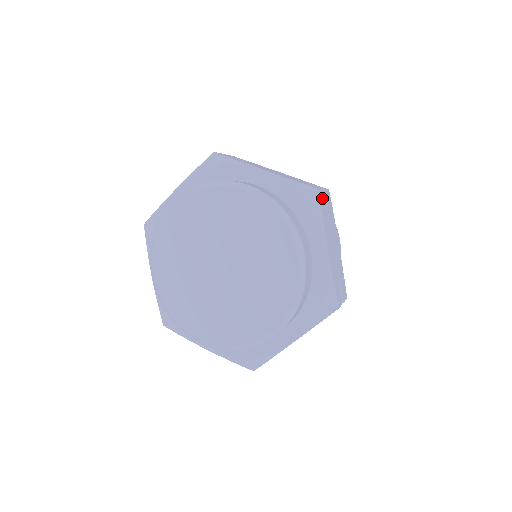
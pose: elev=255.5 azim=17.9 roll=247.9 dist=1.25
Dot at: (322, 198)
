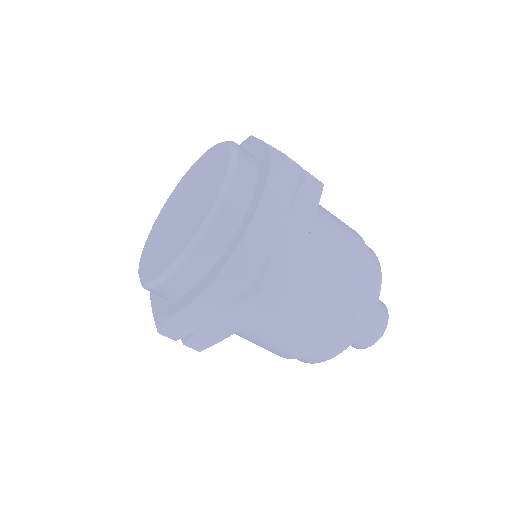
Dot at: occluded
